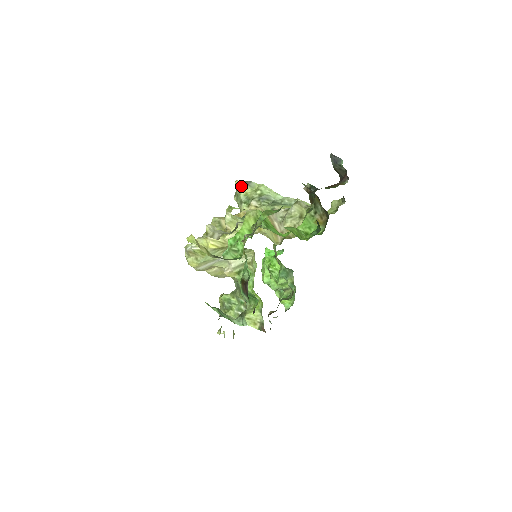
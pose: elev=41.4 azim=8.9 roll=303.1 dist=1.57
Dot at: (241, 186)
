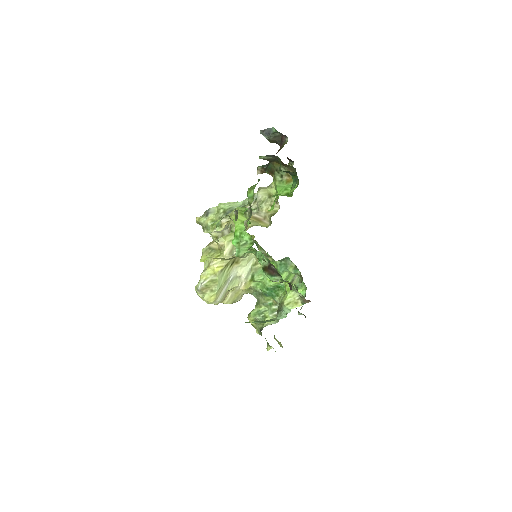
Dot at: (203, 219)
